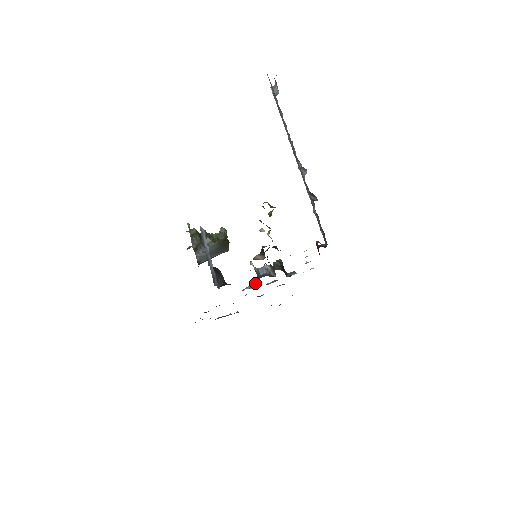
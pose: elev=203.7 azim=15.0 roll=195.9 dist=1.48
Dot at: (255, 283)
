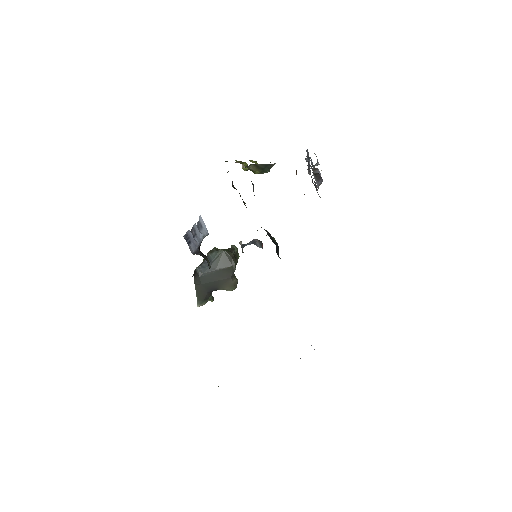
Dot at: occluded
